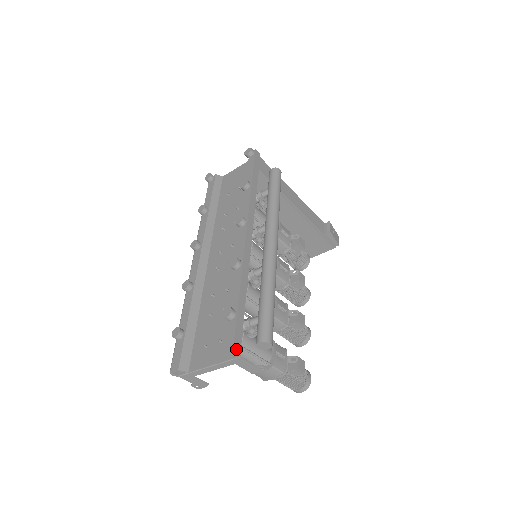
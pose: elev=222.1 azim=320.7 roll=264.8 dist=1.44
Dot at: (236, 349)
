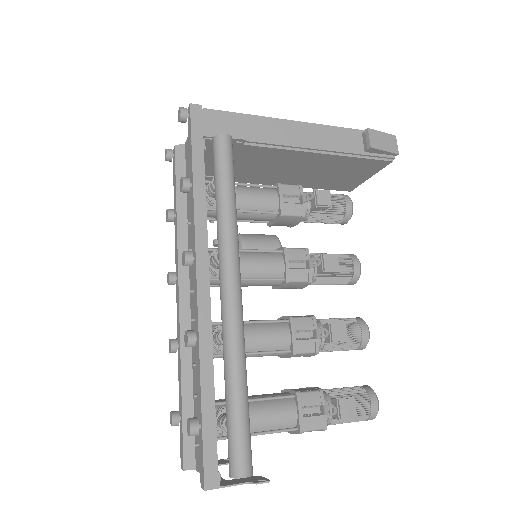
Dot at: (210, 482)
